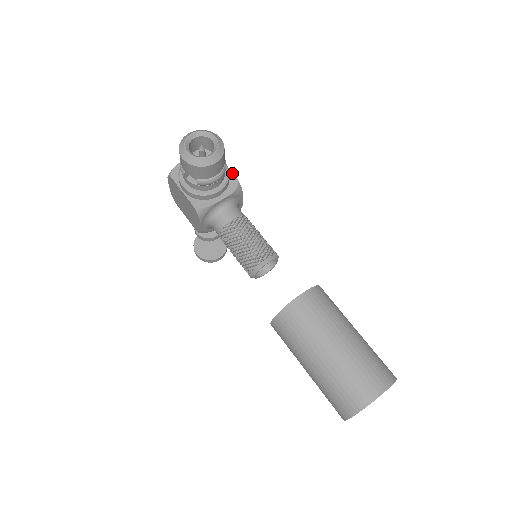
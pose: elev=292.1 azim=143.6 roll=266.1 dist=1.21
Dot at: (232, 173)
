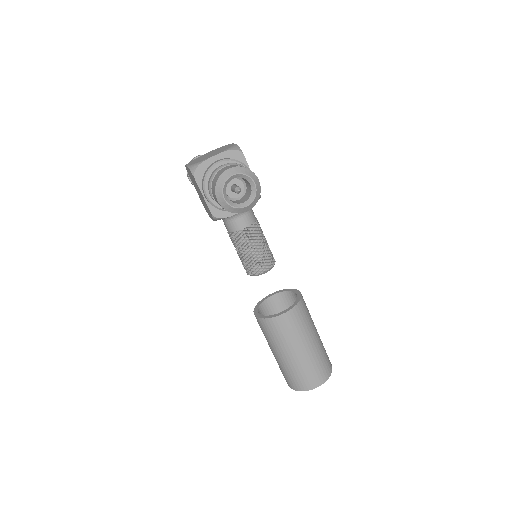
Dot at: occluded
